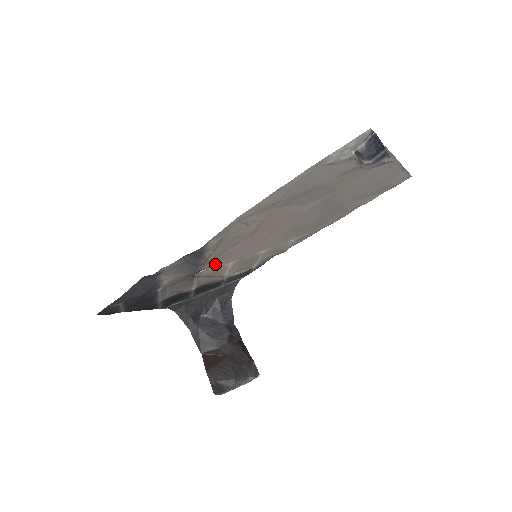
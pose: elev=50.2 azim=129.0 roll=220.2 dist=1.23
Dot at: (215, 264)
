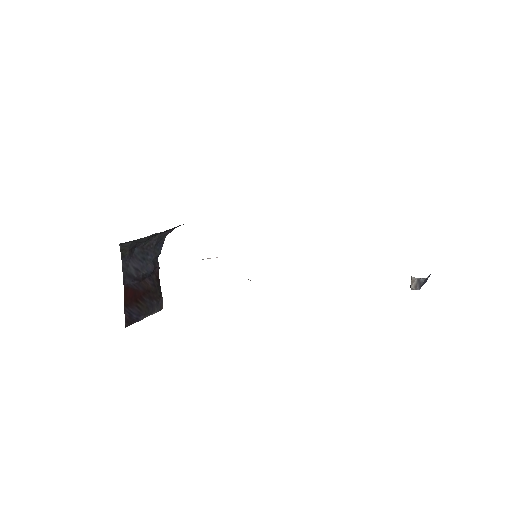
Dot at: occluded
